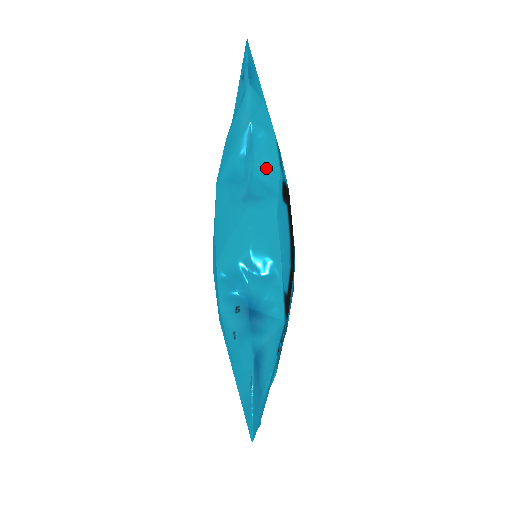
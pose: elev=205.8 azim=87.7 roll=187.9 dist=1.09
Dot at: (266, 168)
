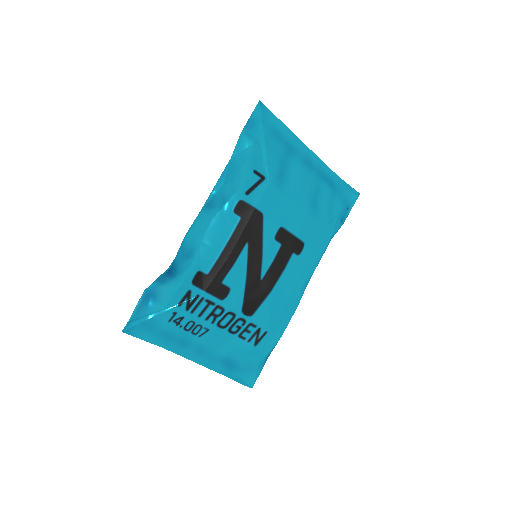
Dot at: (228, 189)
